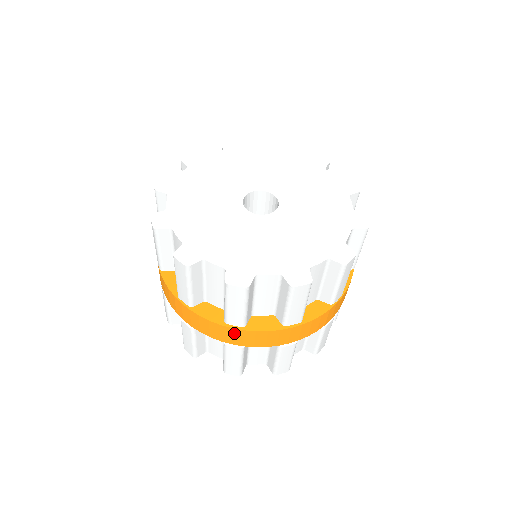
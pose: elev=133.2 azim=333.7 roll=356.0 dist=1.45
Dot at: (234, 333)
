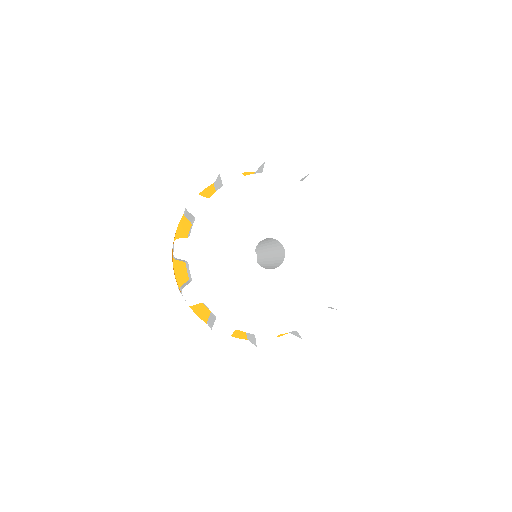
Dot at: occluded
